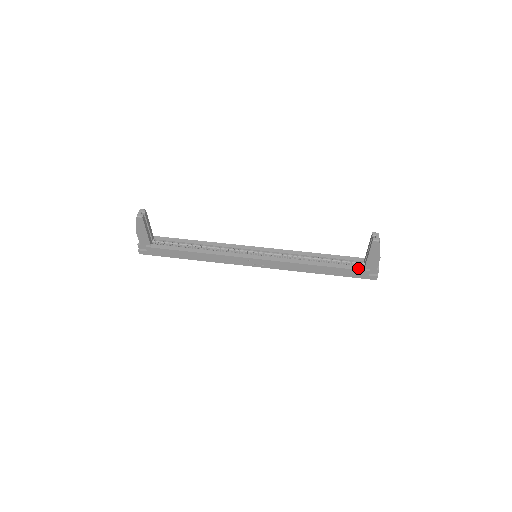
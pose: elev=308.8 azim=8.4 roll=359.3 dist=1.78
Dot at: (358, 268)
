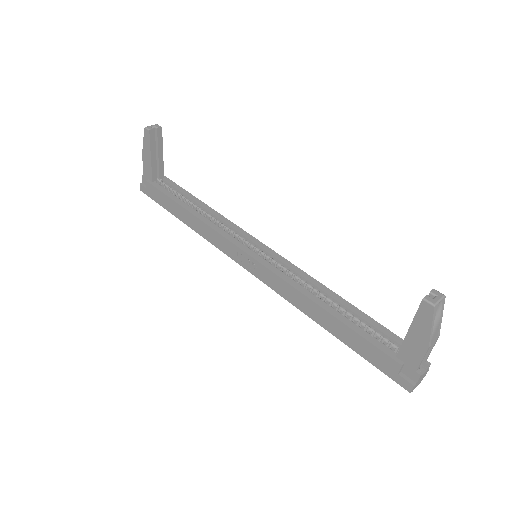
Dot at: (385, 349)
